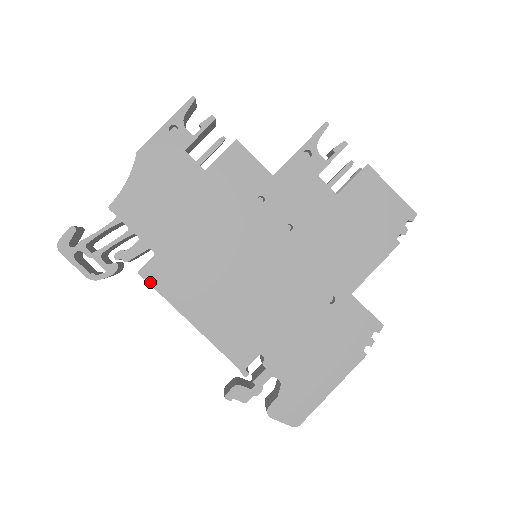
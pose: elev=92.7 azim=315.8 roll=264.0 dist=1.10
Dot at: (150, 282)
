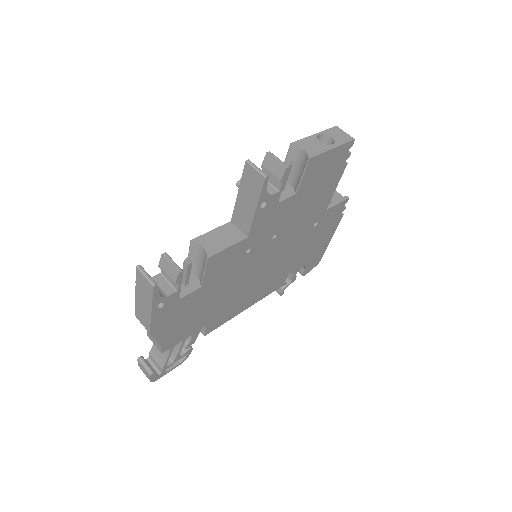
Dot at: occluded
